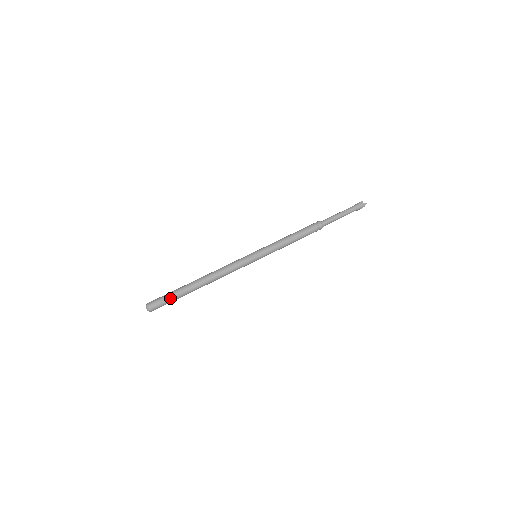
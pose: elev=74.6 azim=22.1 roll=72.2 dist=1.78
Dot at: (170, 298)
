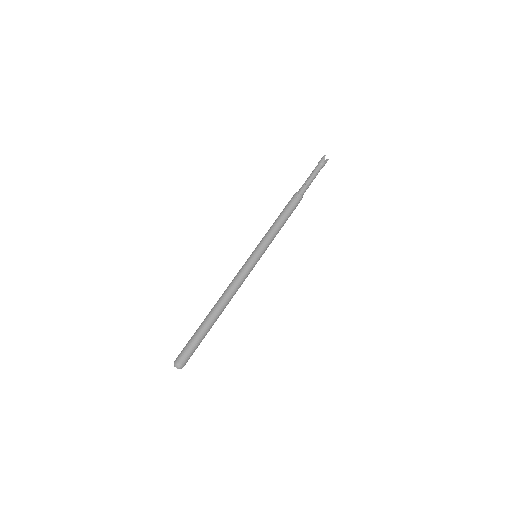
Dot at: occluded
